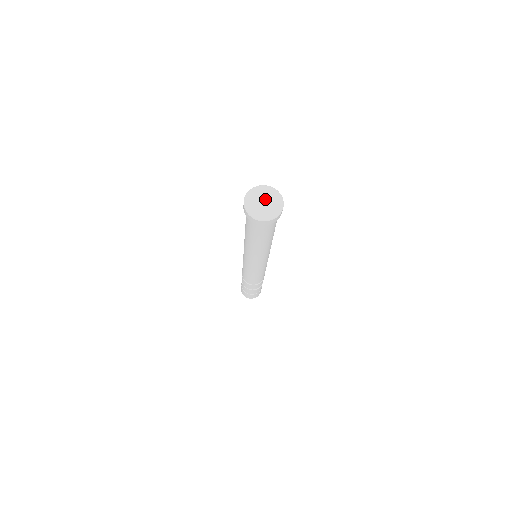
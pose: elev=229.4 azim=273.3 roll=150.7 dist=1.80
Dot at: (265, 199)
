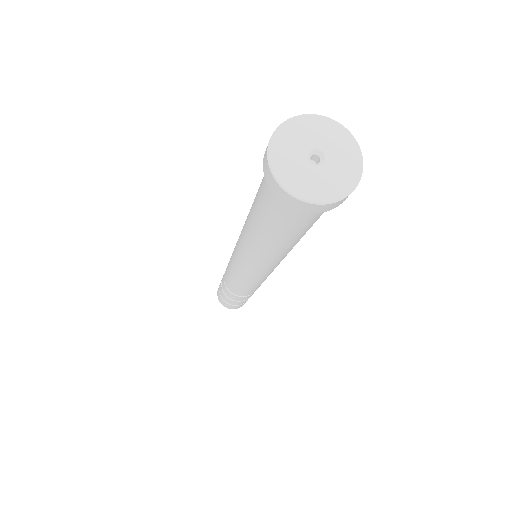
Dot at: (325, 153)
